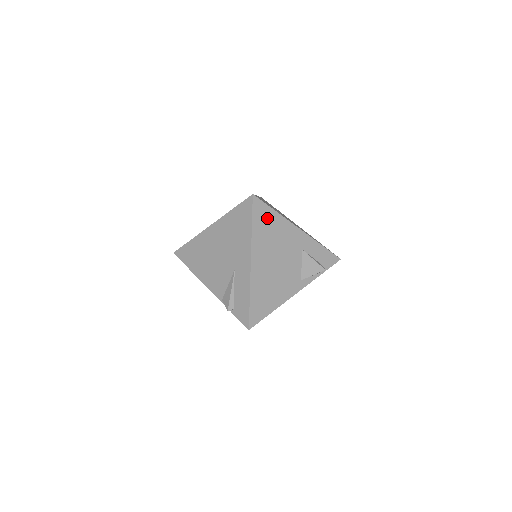
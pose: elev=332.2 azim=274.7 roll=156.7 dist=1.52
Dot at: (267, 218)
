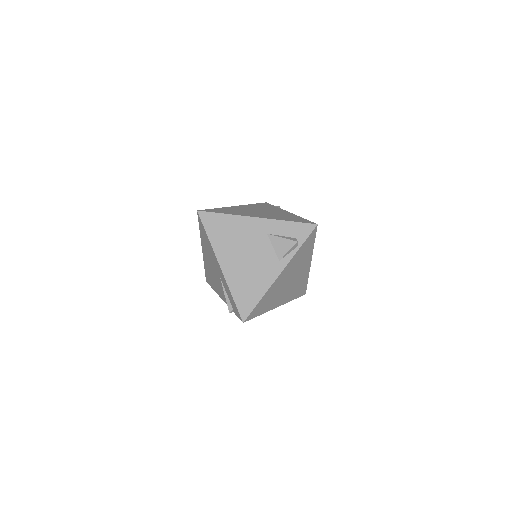
Dot at: (219, 223)
